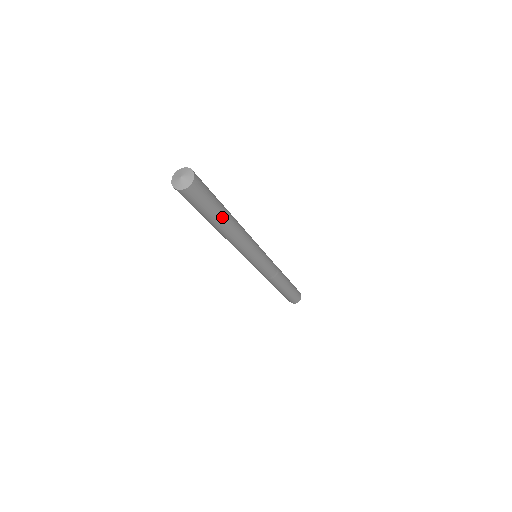
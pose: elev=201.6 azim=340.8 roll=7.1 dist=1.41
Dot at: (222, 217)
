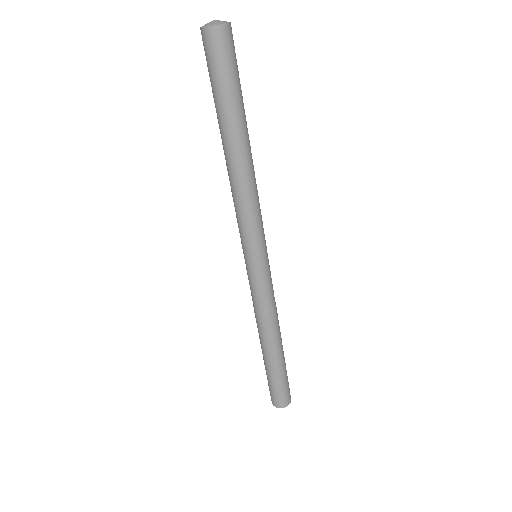
Dot at: (233, 122)
